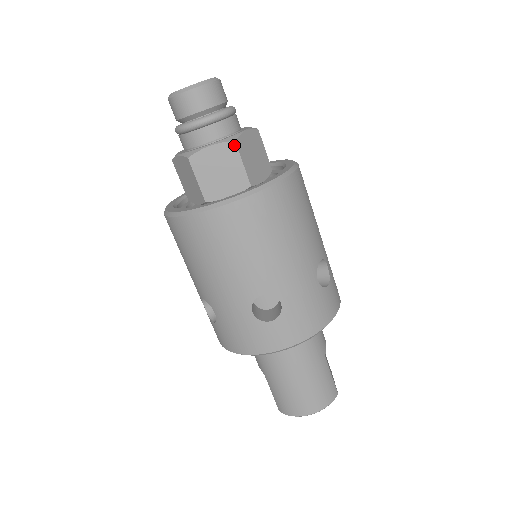
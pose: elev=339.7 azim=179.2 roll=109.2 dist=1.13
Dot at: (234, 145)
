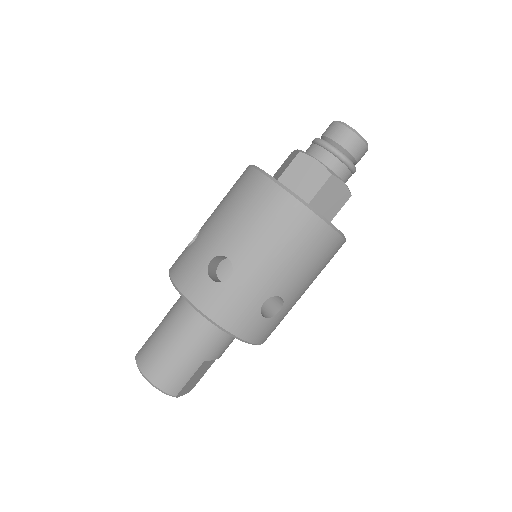
Dot at: (328, 176)
